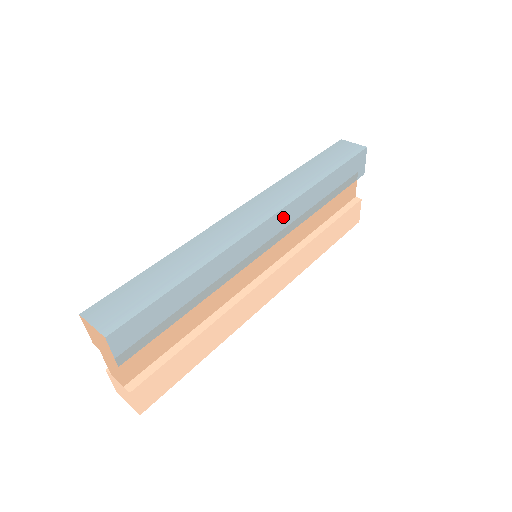
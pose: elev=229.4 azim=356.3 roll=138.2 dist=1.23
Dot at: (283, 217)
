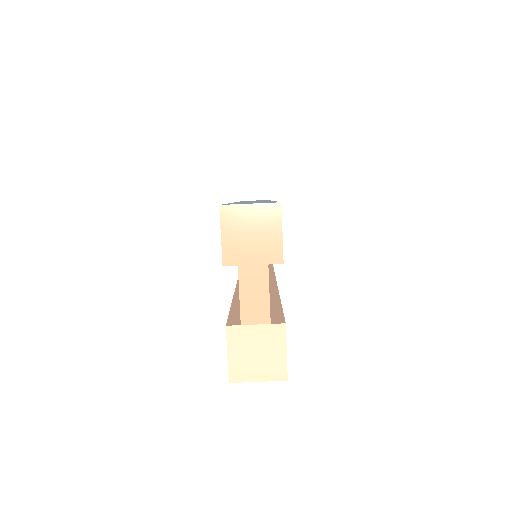
Dot at: occluded
